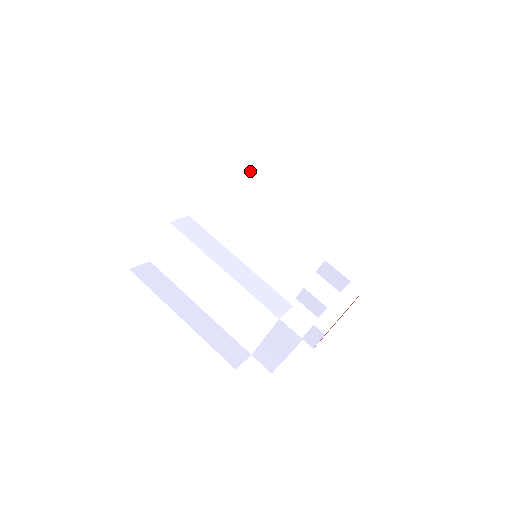
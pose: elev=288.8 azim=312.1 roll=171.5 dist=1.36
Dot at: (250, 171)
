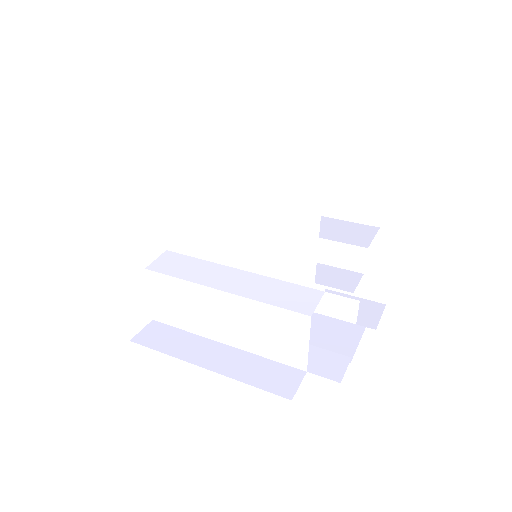
Dot at: (213, 167)
